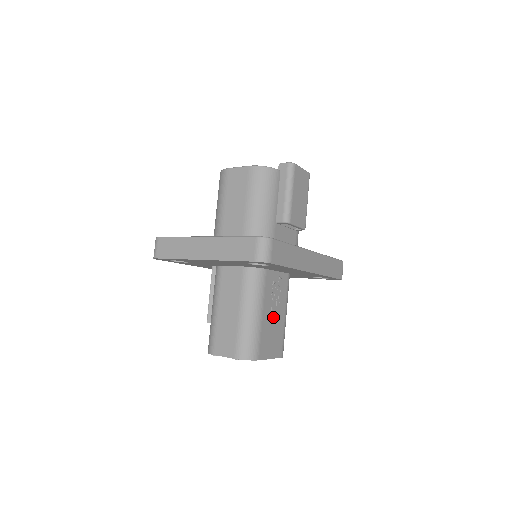
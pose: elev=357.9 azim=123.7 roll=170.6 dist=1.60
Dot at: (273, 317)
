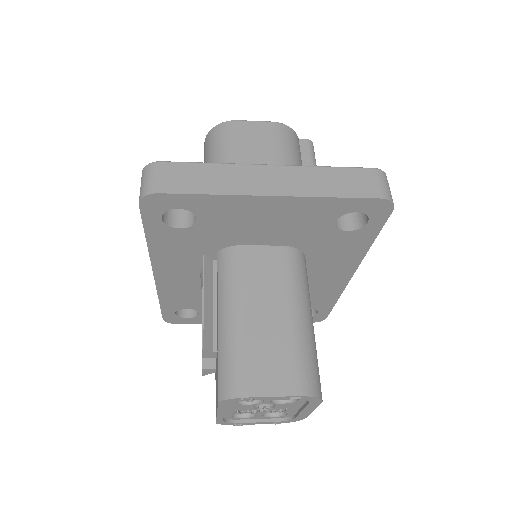
Dot at: occluded
